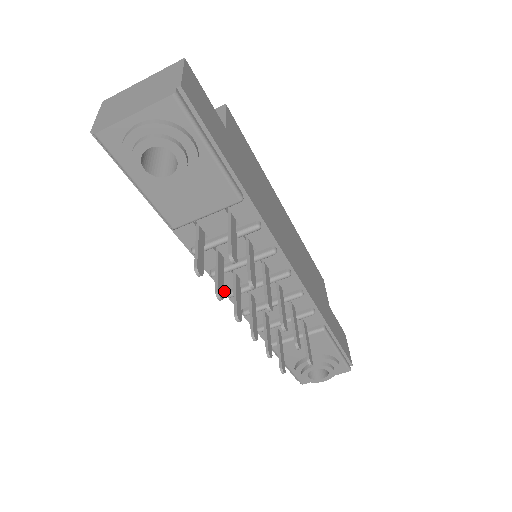
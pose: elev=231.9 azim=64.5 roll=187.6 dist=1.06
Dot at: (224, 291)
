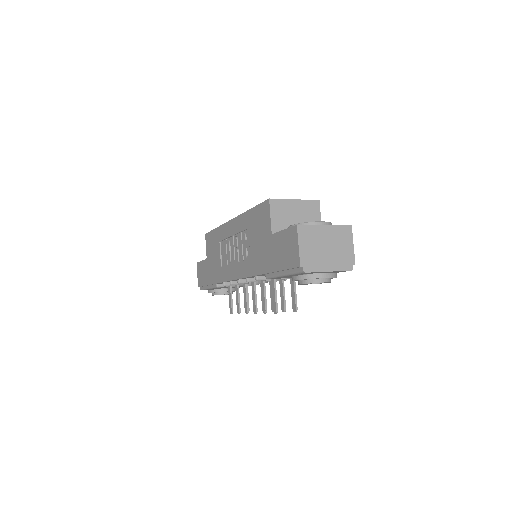
Dot at: (237, 279)
